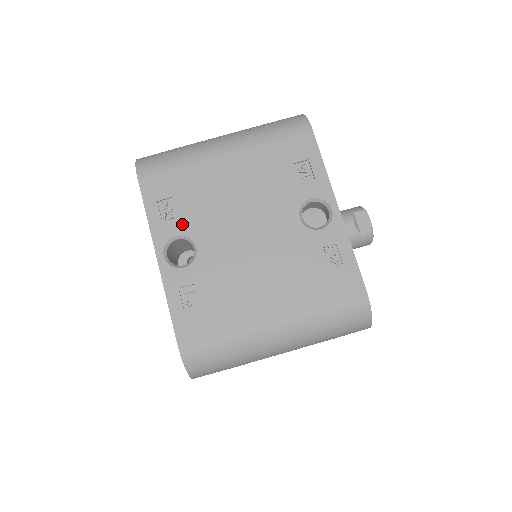
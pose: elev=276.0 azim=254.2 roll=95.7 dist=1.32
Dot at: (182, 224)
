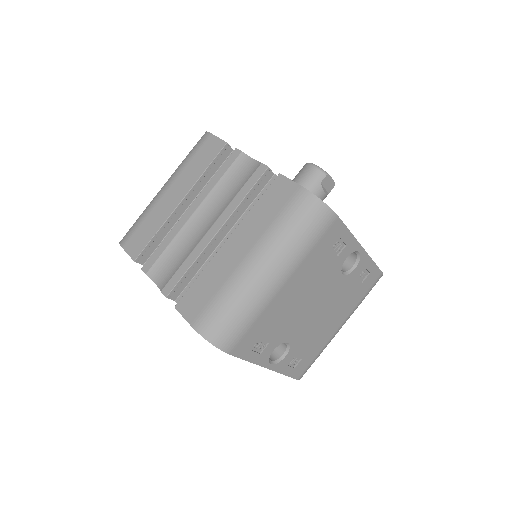
Dot at: (274, 343)
